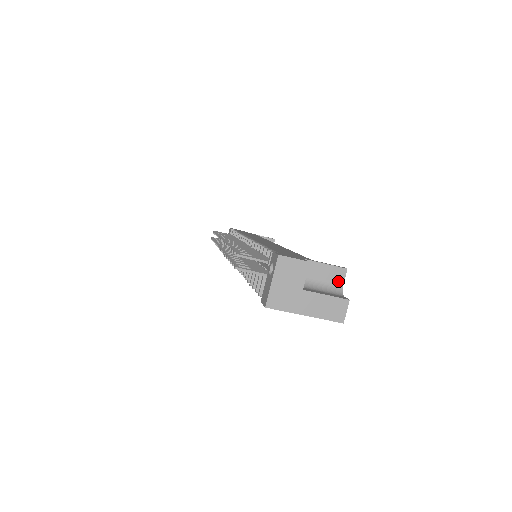
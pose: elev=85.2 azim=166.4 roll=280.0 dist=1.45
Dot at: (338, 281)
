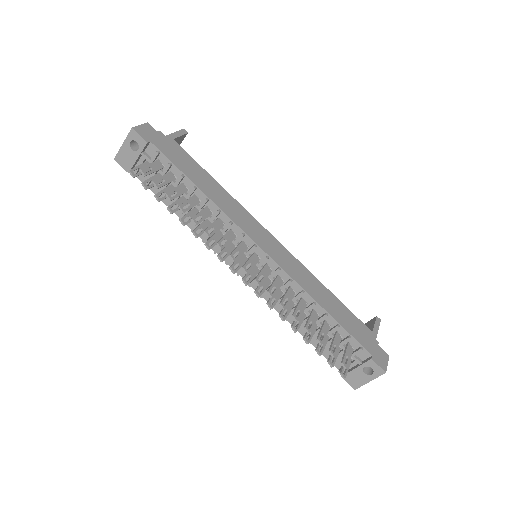
Dot at: occluded
